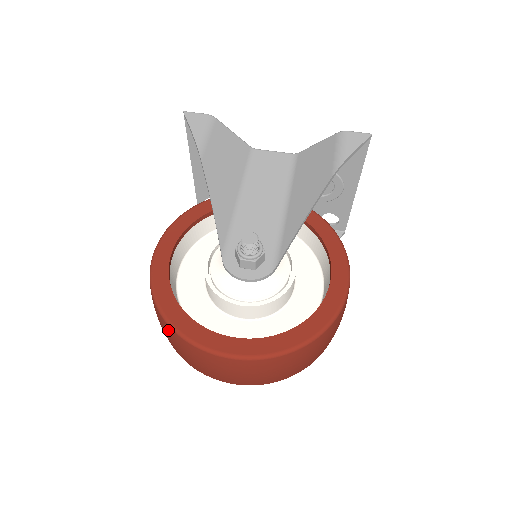
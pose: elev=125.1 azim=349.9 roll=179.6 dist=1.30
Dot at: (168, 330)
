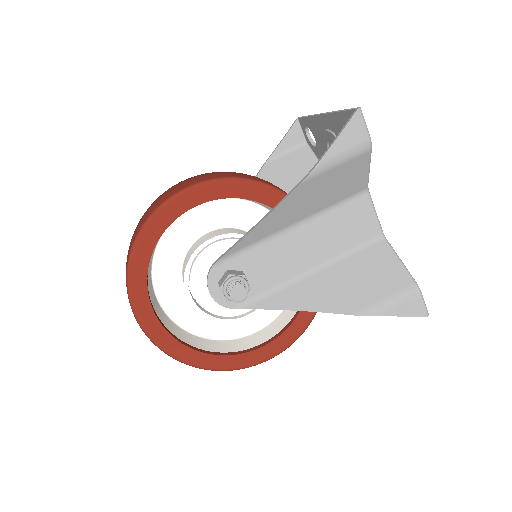
Dot at: (128, 256)
